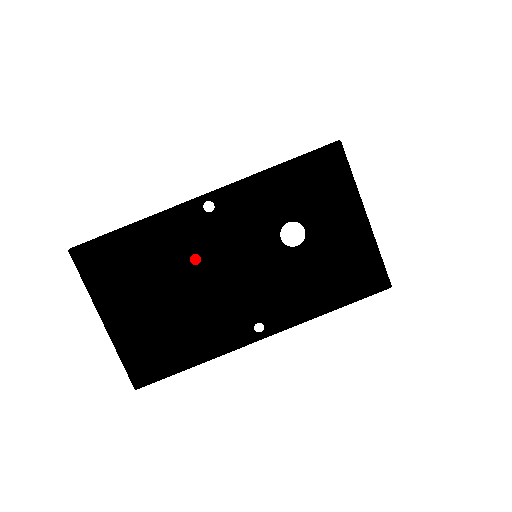
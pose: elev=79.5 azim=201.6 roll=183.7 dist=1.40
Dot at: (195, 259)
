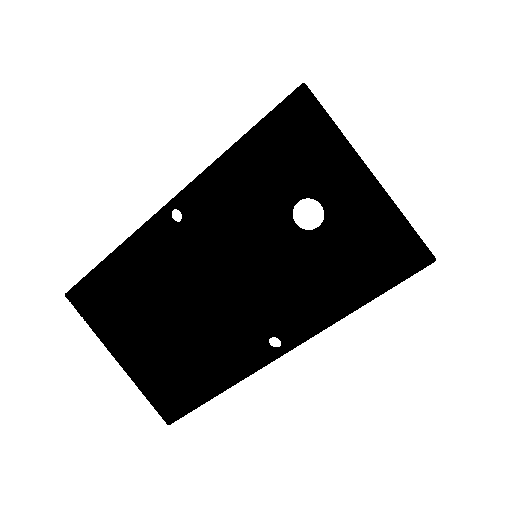
Dot at: (181, 278)
